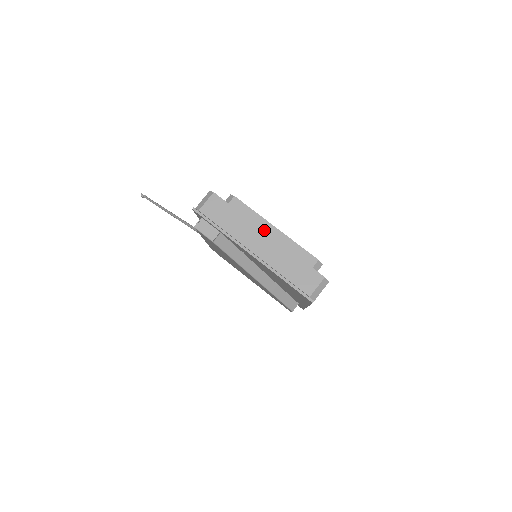
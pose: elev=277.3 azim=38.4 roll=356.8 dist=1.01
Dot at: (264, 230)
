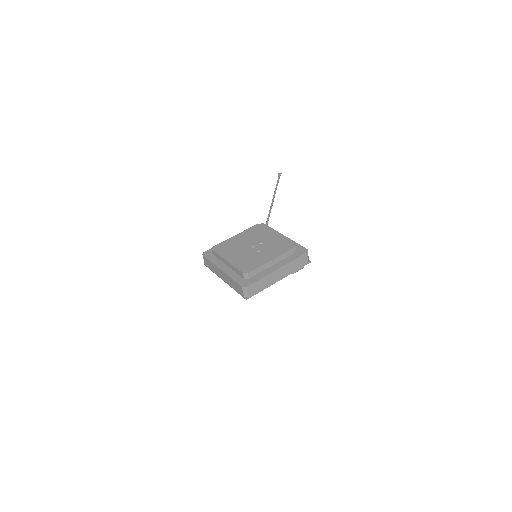
Dot at: (225, 263)
